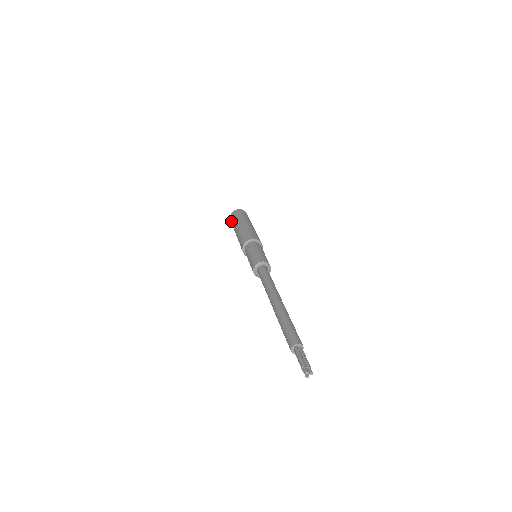
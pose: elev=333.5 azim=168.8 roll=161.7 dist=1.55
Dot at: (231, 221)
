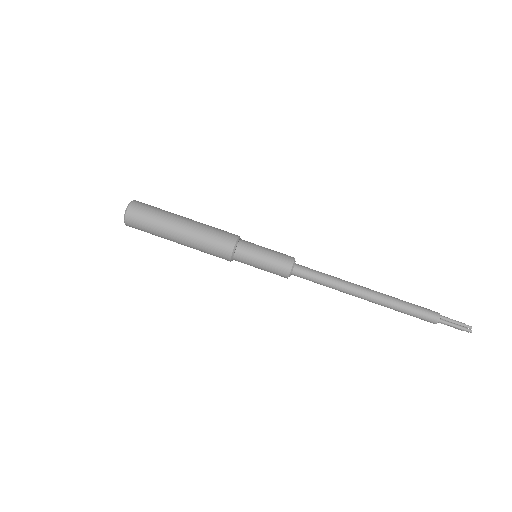
Dot at: (138, 229)
